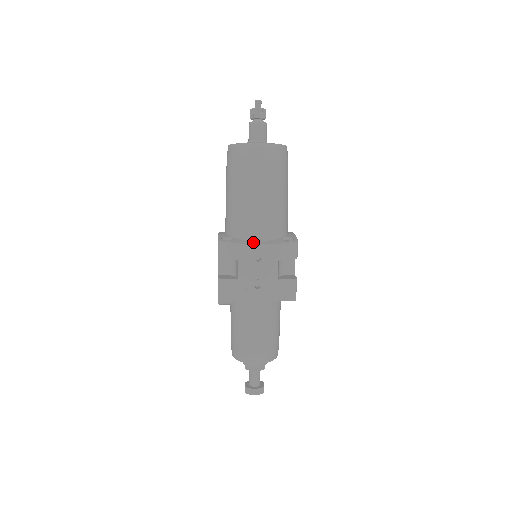
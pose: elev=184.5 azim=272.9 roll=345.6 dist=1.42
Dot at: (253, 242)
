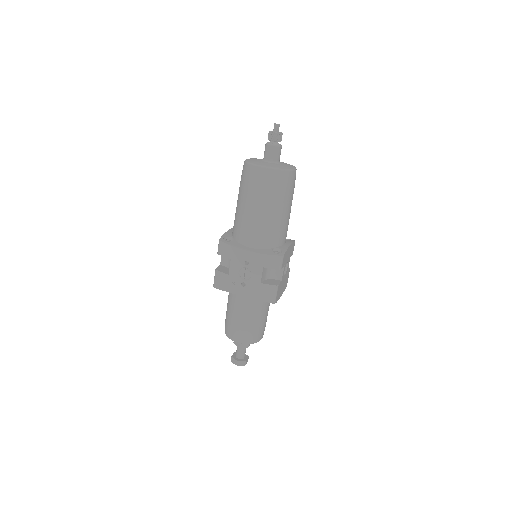
Dot at: (245, 248)
